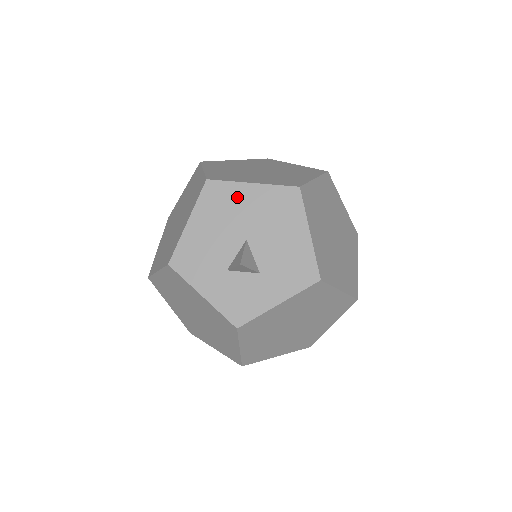
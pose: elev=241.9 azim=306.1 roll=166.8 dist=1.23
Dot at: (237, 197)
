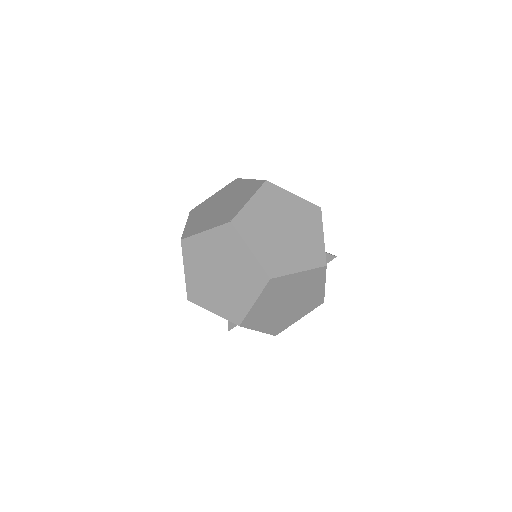
Dot at: occluded
